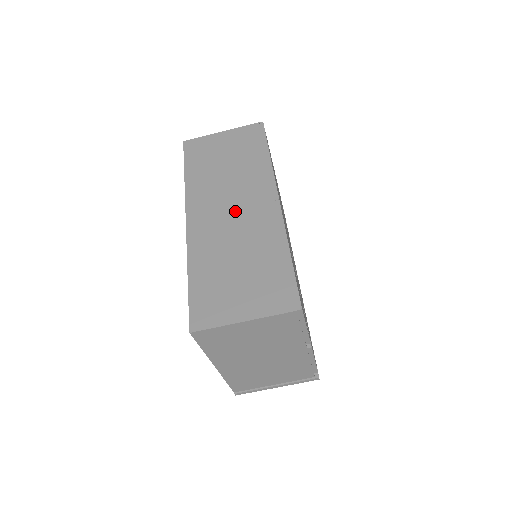
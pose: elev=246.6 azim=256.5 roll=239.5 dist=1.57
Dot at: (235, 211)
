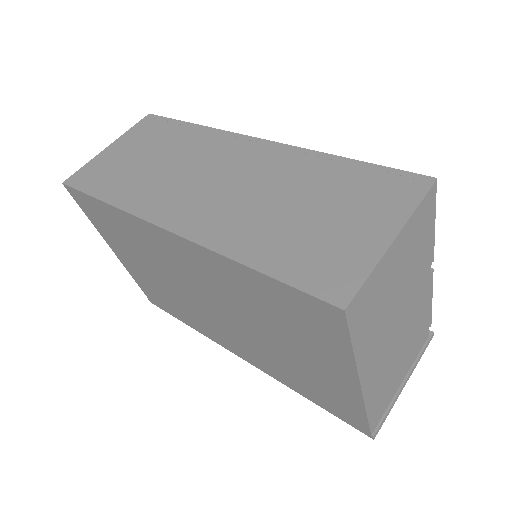
Dot at: (221, 179)
